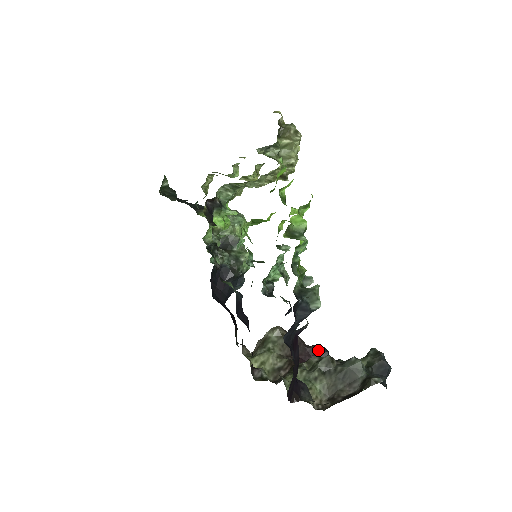
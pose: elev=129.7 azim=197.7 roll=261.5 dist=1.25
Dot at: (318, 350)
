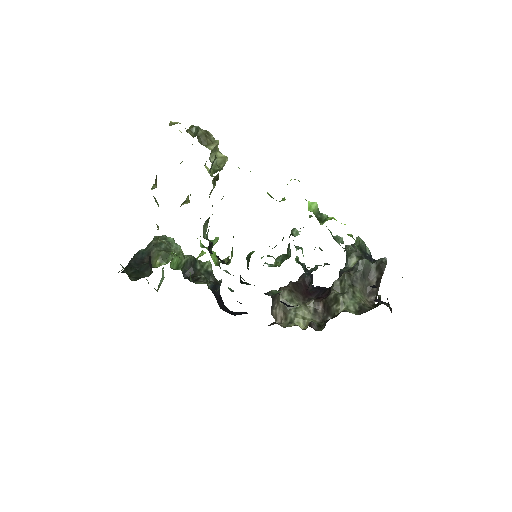
Dot at: (307, 278)
